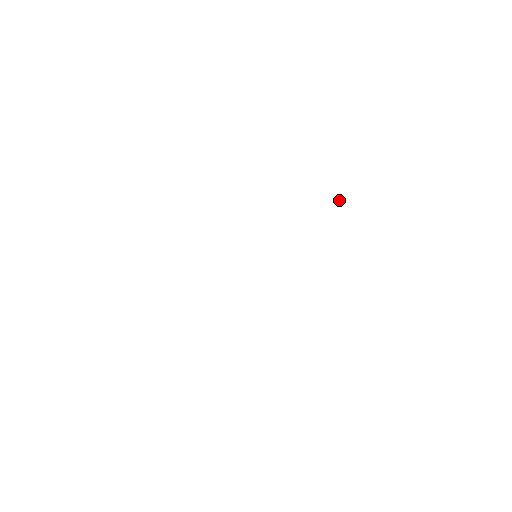
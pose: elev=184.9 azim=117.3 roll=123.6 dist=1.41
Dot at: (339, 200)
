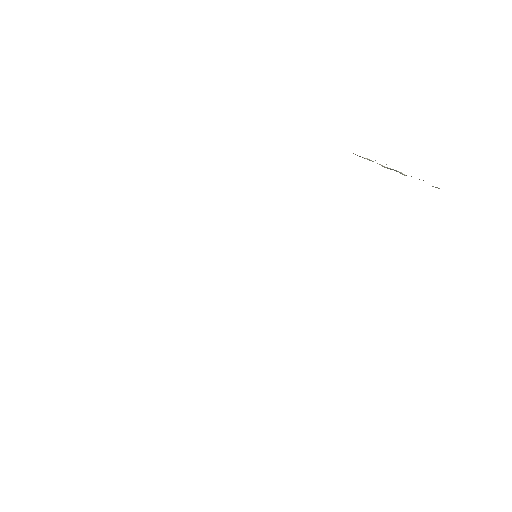
Dot at: (386, 167)
